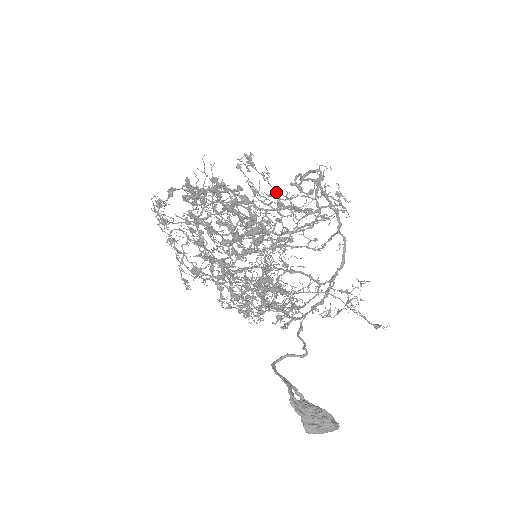
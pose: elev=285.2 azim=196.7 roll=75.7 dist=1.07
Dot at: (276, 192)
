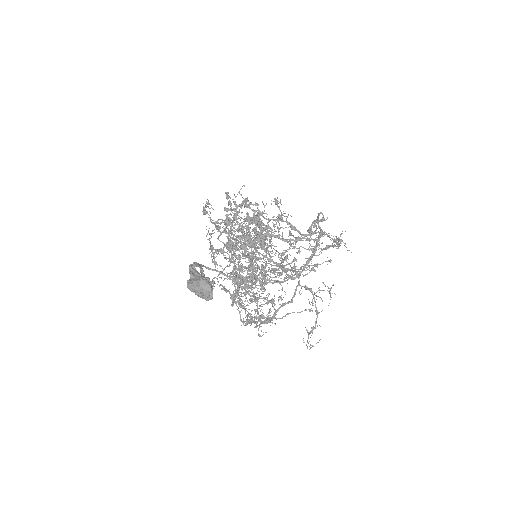
Dot at: (282, 215)
